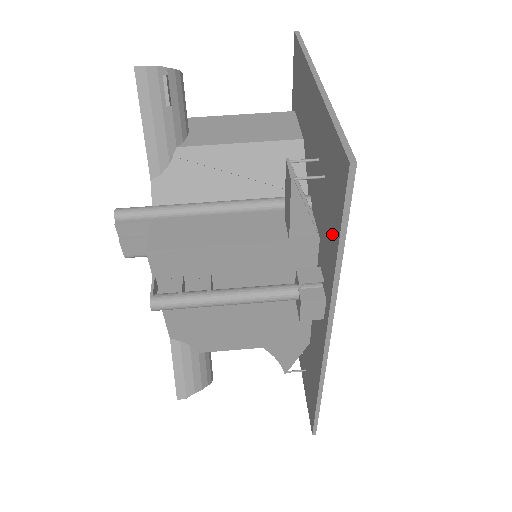
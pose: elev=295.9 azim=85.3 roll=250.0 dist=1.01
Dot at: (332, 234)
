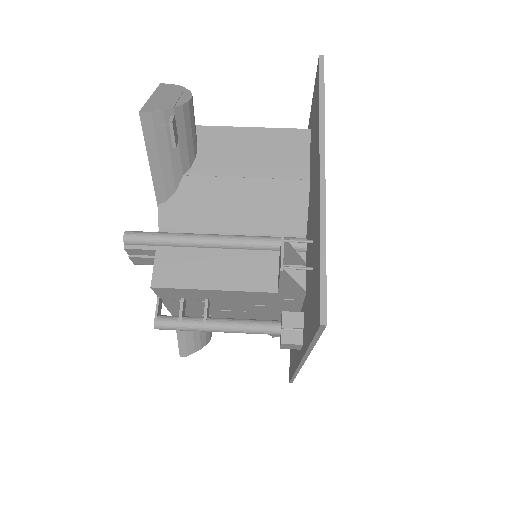
Dot at: (309, 323)
